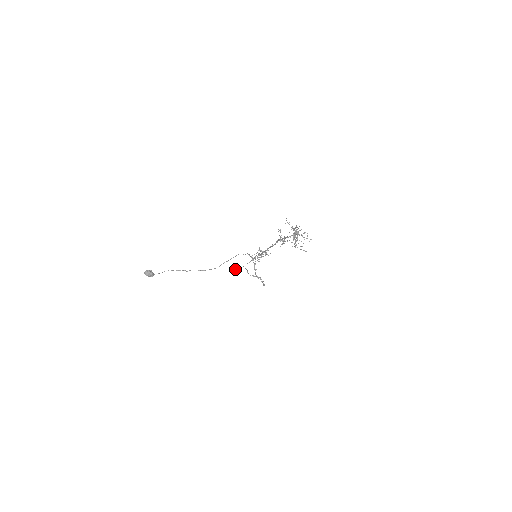
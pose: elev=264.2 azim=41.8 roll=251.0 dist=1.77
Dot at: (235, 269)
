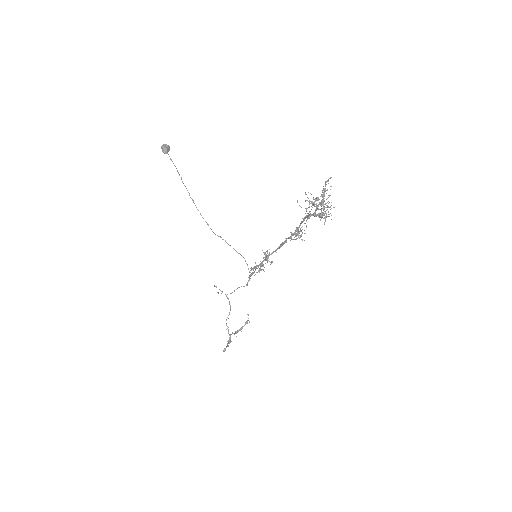
Dot at: occluded
